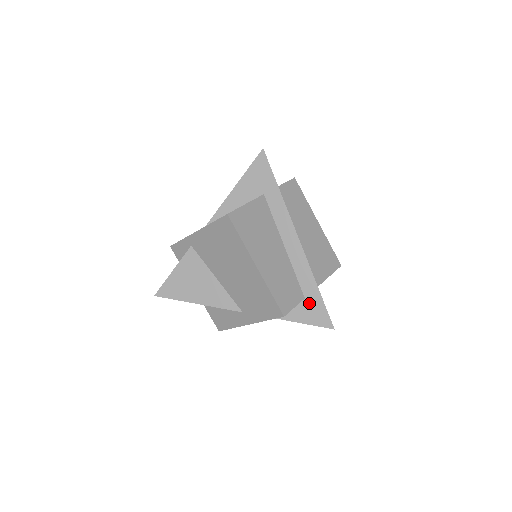
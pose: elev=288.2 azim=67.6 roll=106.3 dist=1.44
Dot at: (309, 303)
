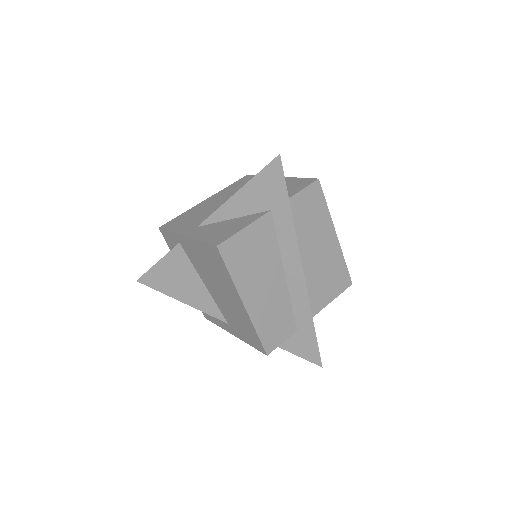
Dot at: (301, 336)
